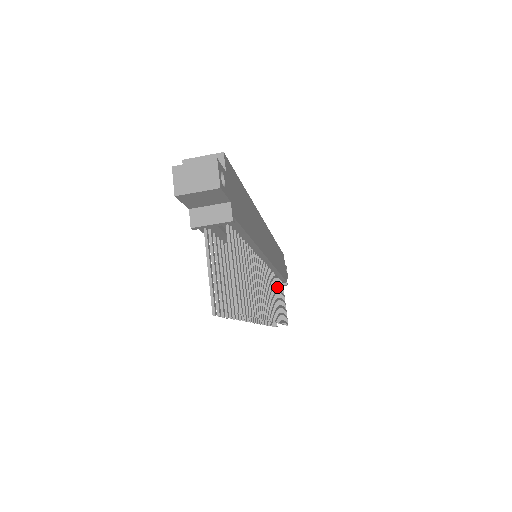
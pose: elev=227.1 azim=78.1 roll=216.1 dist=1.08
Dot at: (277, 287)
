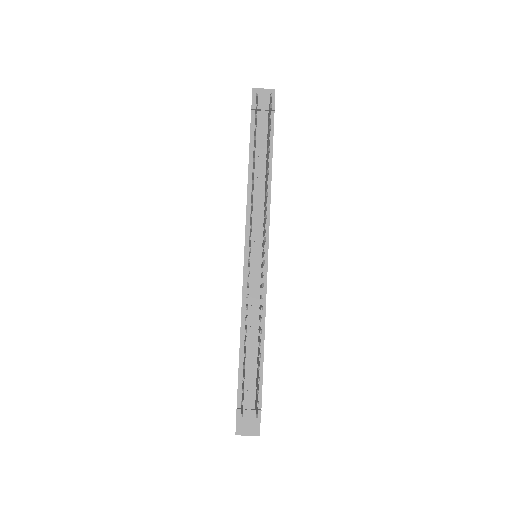
Dot at: (259, 337)
